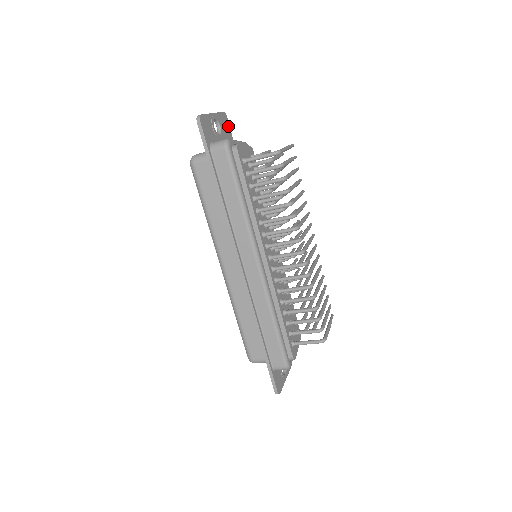
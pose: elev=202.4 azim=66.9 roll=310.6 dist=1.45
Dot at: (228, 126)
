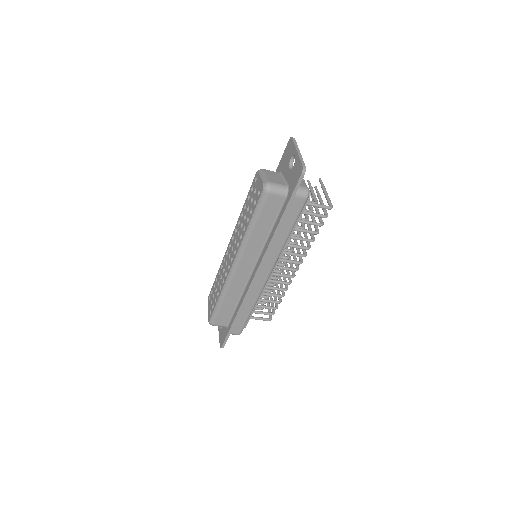
Dot at: occluded
